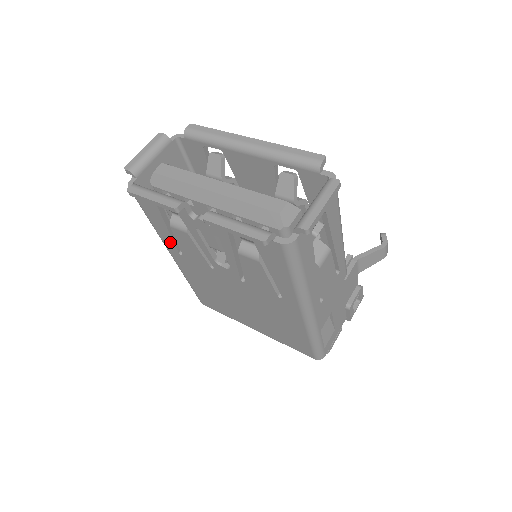
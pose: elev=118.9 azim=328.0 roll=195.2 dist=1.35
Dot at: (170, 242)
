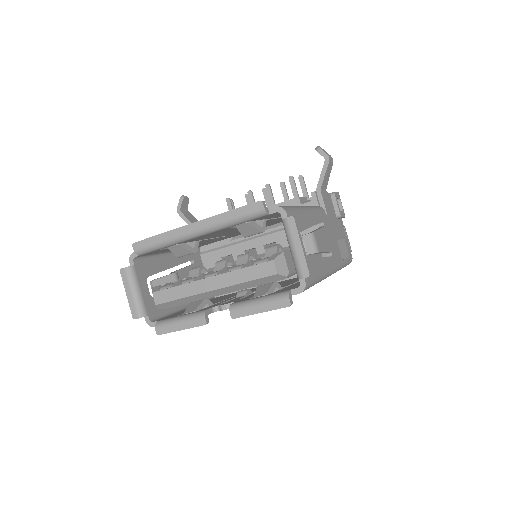
Dot at: occluded
